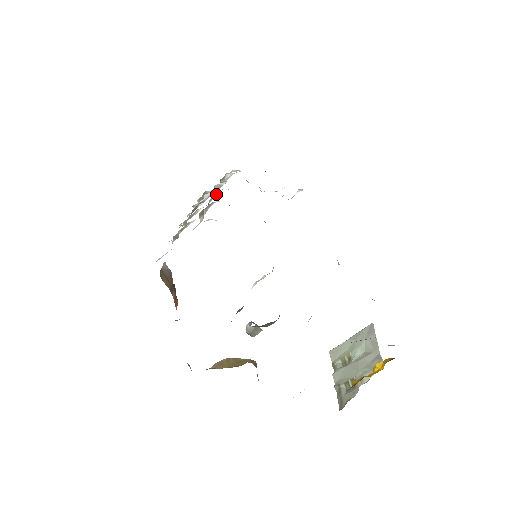
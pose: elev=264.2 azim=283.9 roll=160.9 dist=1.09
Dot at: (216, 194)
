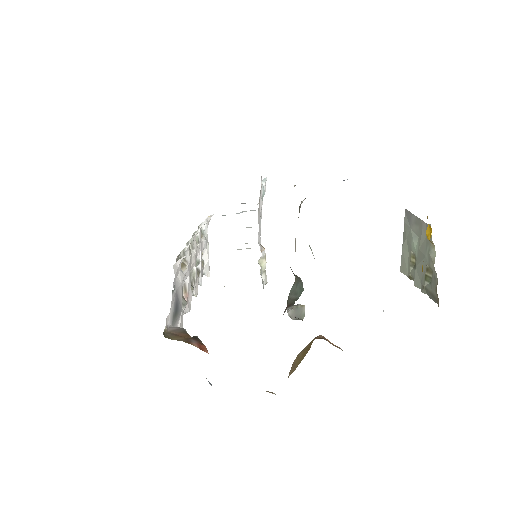
Dot at: (193, 245)
